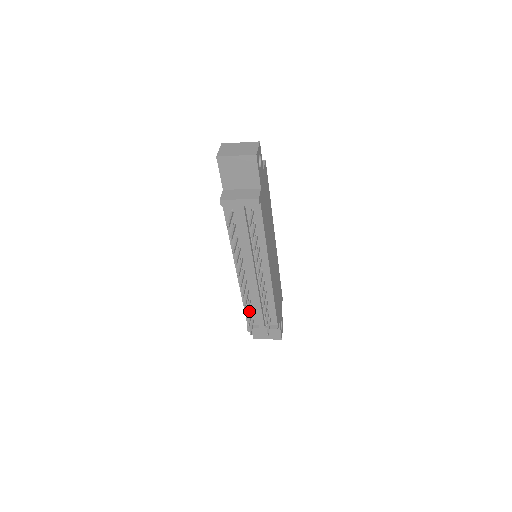
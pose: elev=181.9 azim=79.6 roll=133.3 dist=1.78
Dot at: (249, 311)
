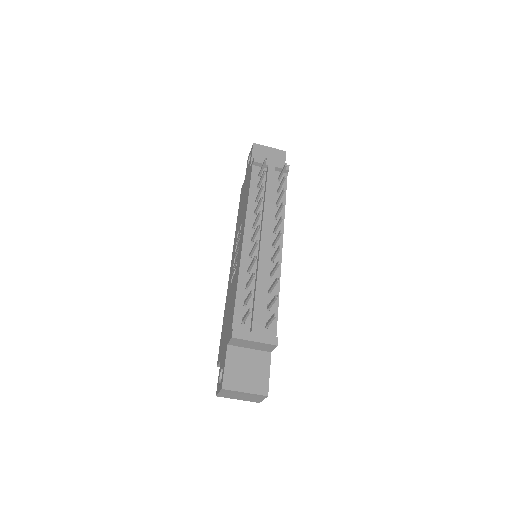
Dot at: (241, 304)
